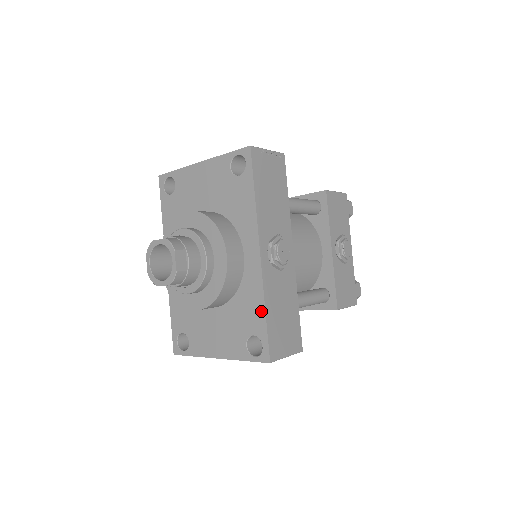
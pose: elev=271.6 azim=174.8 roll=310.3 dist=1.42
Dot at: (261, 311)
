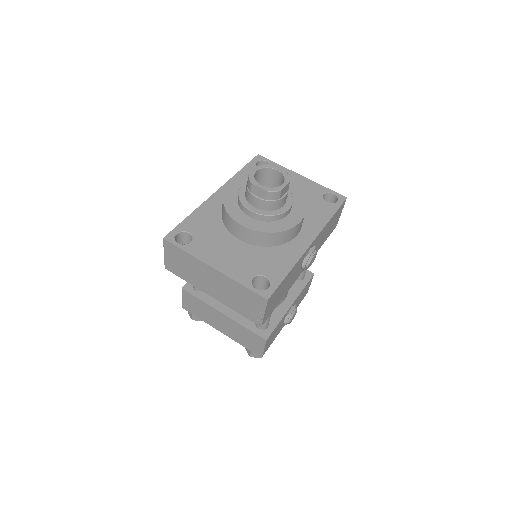
Dot at: (286, 269)
